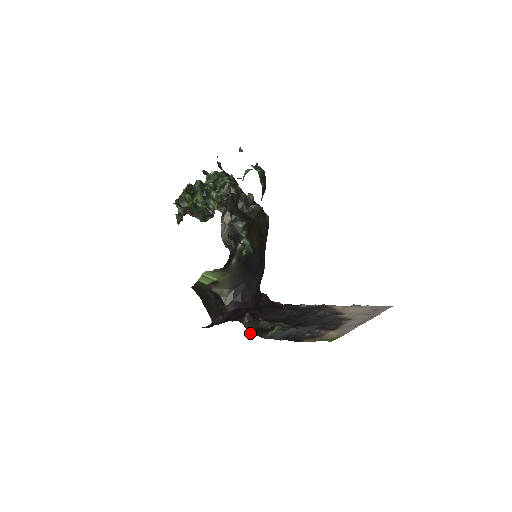
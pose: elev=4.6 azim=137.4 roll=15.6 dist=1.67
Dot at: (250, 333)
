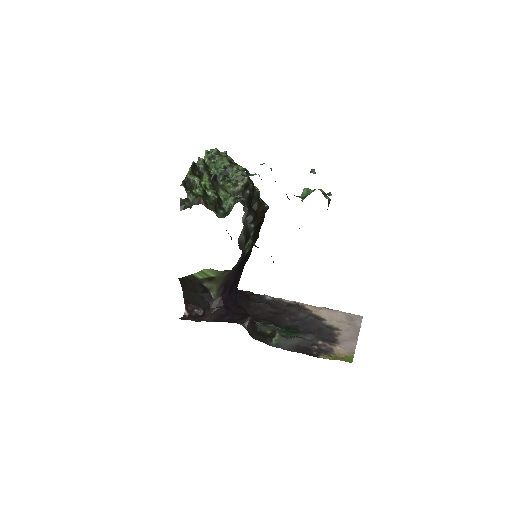
Dot at: (253, 338)
